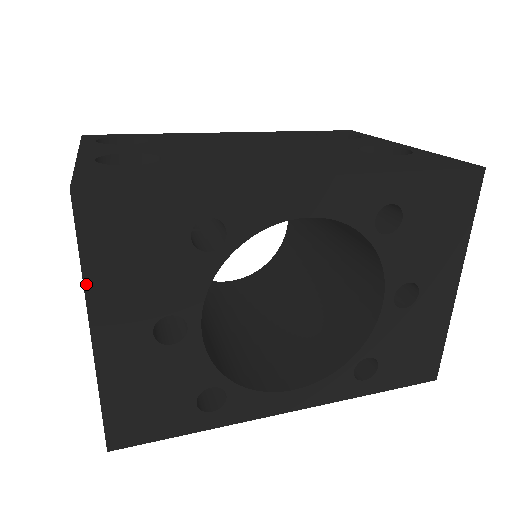
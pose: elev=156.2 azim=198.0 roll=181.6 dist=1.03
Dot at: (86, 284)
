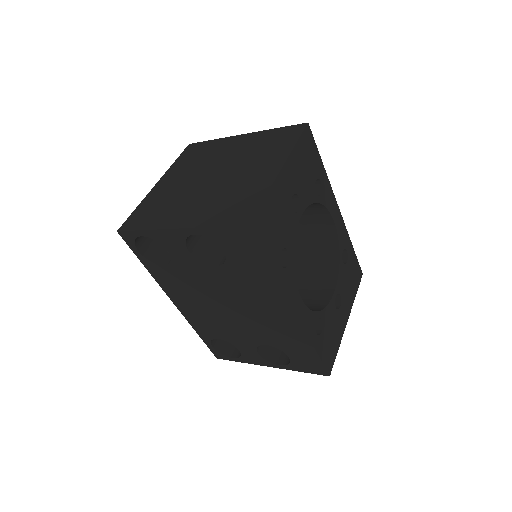
Dot at: (293, 150)
